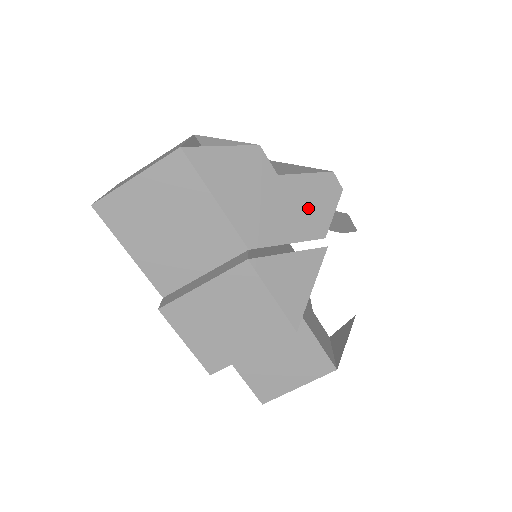
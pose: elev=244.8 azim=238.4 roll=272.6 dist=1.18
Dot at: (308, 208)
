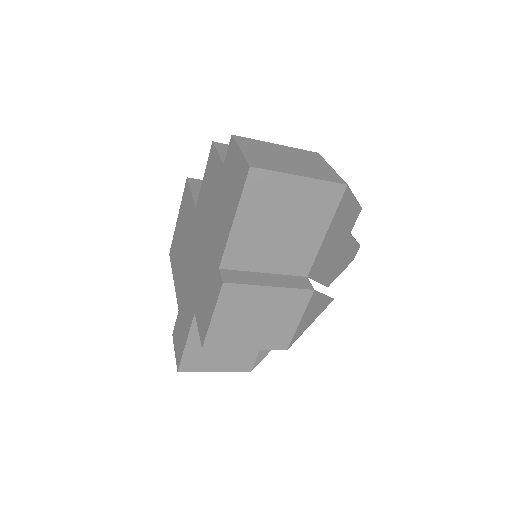
Dot at: (339, 263)
